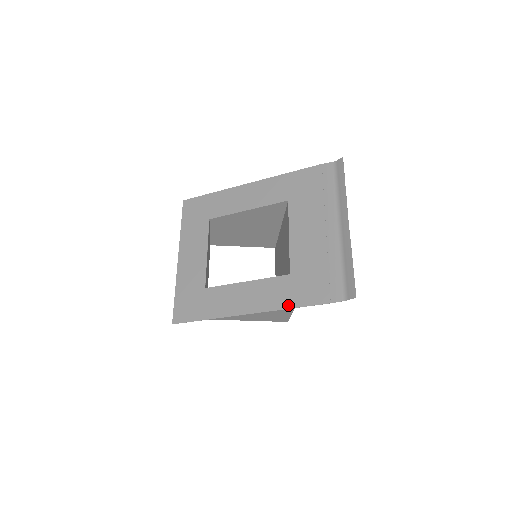
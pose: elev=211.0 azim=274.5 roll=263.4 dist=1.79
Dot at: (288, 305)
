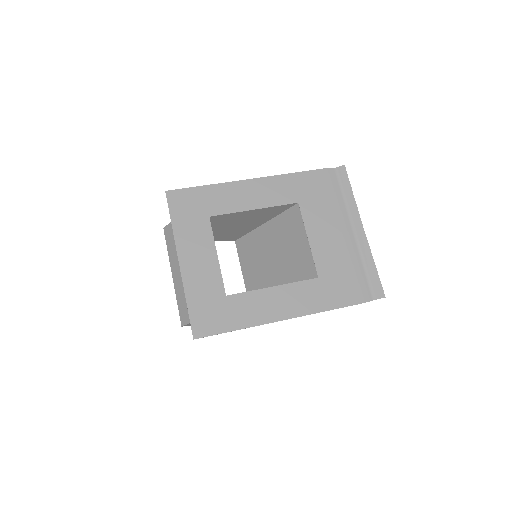
Dot at: (324, 308)
